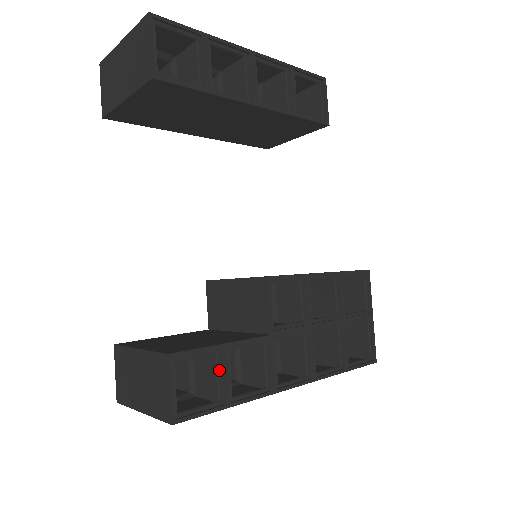
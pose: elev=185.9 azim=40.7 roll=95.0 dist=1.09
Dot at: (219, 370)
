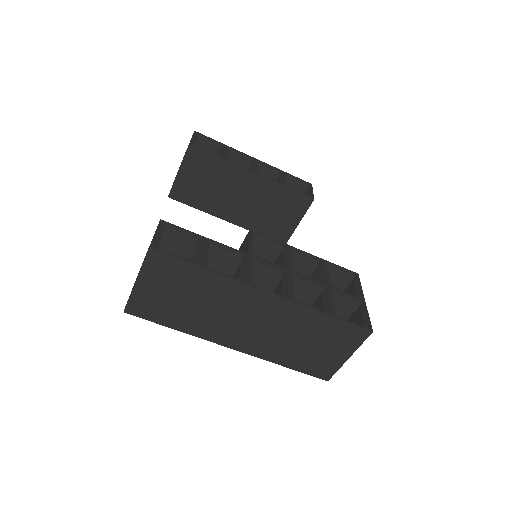
Dot at: (198, 248)
